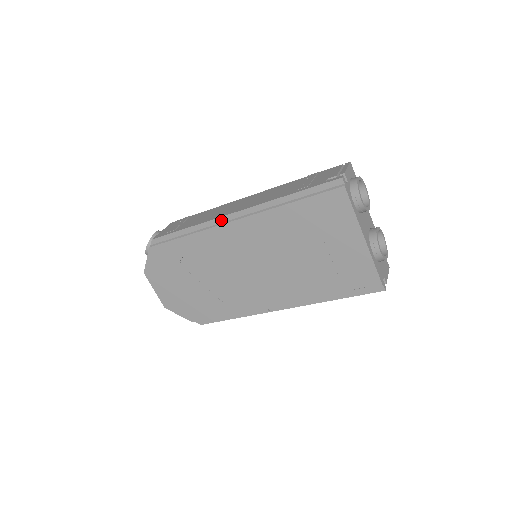
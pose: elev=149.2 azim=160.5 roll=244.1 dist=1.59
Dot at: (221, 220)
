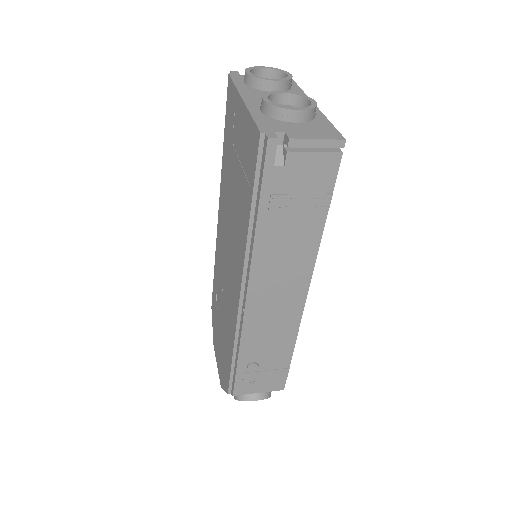
Dot at: occluded
